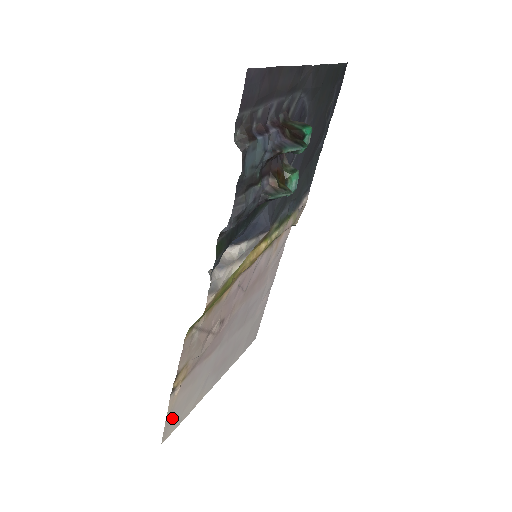
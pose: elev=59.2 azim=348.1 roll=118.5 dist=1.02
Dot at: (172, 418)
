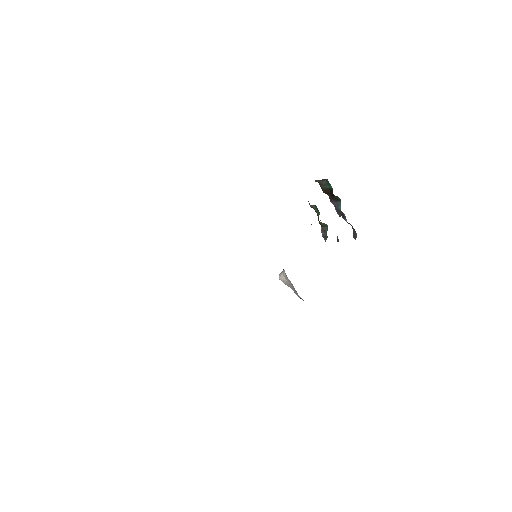
Dot at: occluded
